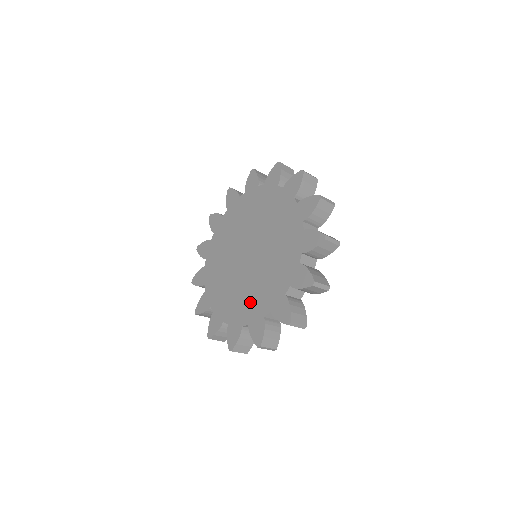
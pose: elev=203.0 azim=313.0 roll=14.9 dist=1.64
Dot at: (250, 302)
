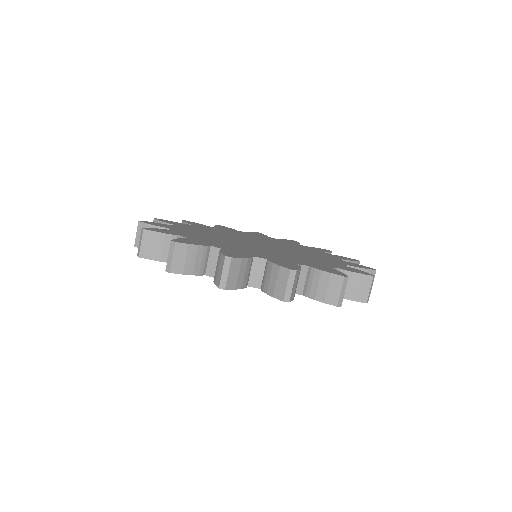
Dot at: (314, 259)
